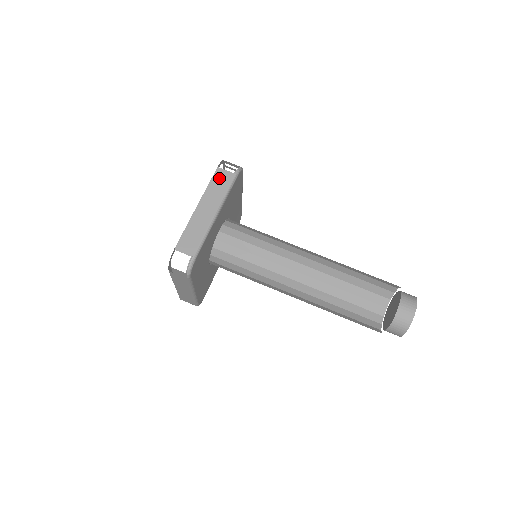
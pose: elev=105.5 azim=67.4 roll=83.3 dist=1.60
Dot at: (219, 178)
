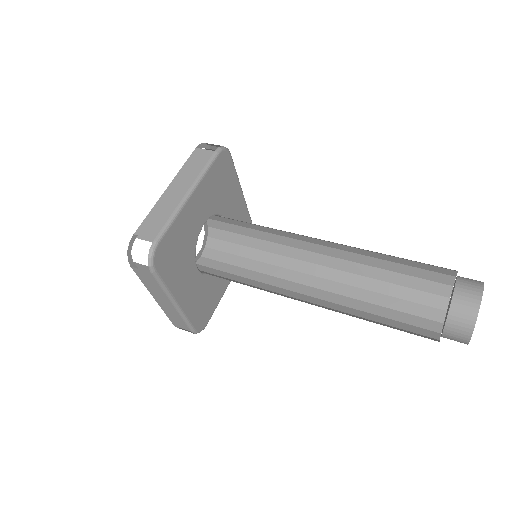
Dot at: occluded
